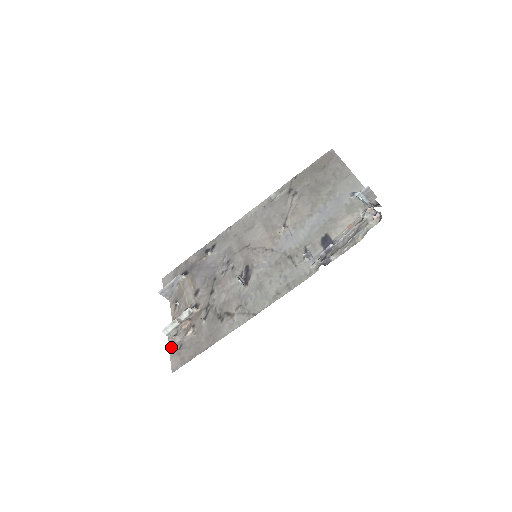
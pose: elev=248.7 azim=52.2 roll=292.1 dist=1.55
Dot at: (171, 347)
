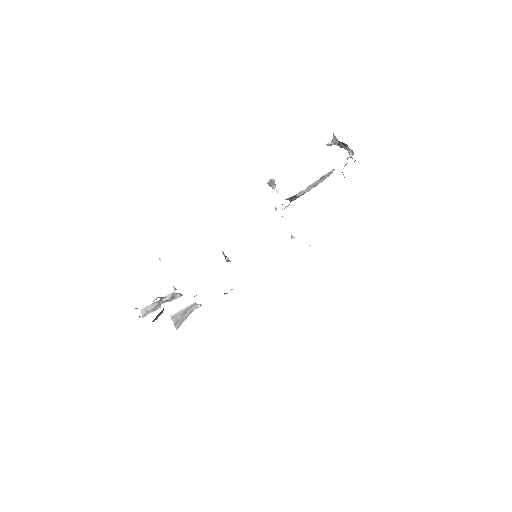
Dot at: occluded
